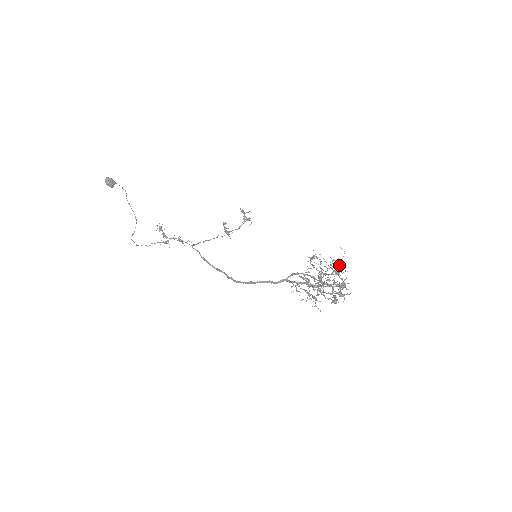
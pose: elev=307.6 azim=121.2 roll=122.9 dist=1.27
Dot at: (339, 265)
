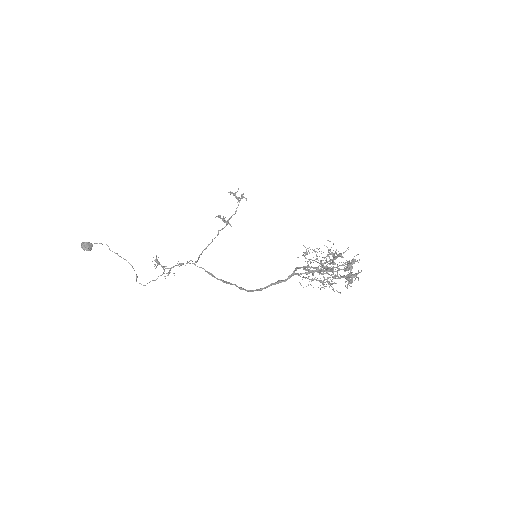
Dot at: (334, 256)
